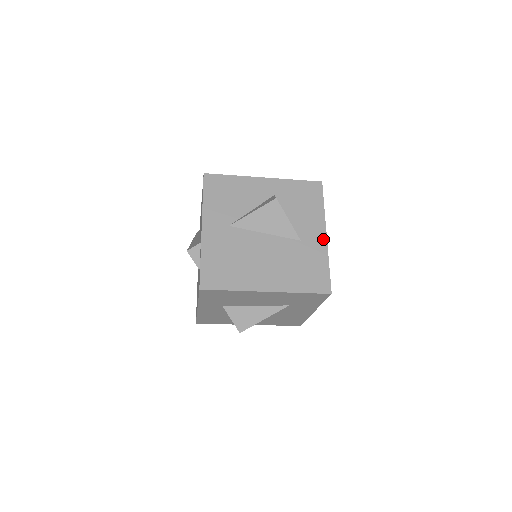
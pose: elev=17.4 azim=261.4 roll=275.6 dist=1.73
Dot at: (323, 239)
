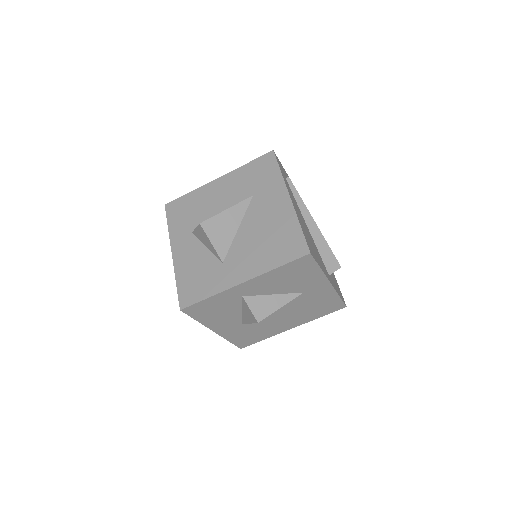
Dot at: occluded
